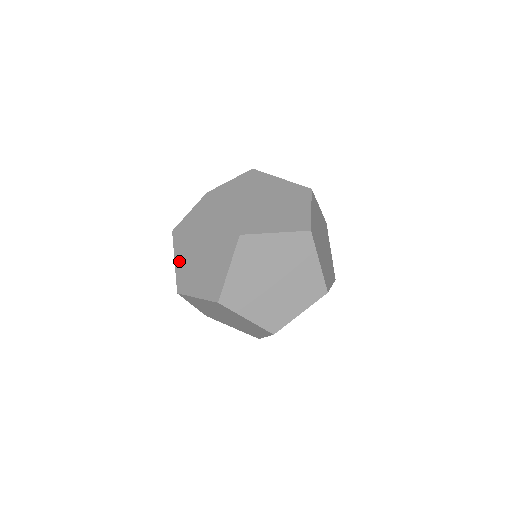
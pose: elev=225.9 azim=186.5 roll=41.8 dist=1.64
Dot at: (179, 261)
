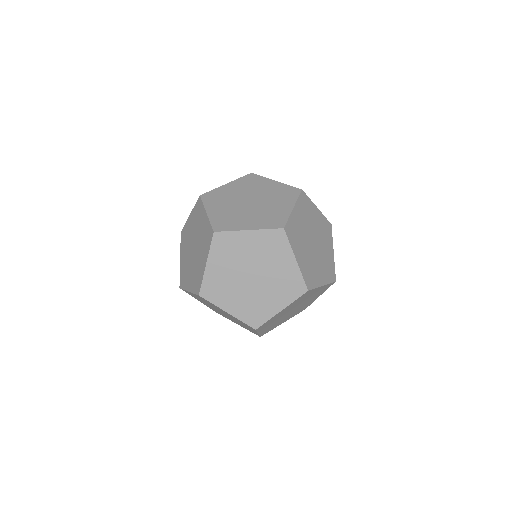
Dot at: (215, 211)
